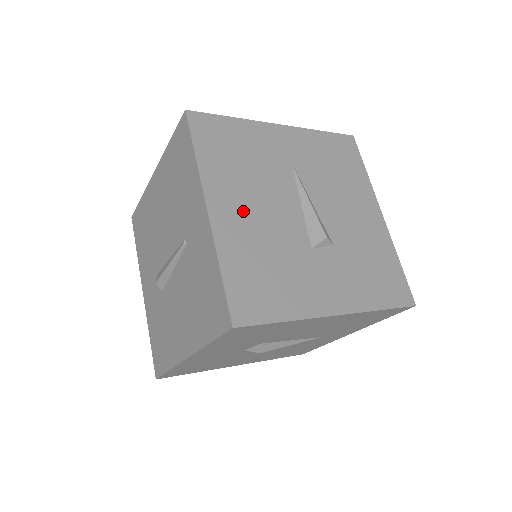
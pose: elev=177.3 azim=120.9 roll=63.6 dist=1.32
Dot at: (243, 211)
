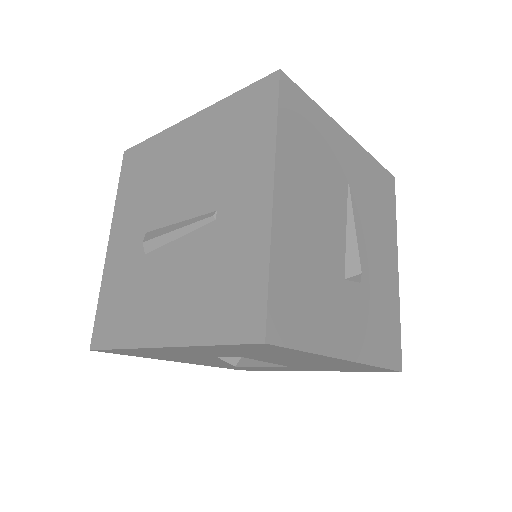
Dot at: (302, 211)
